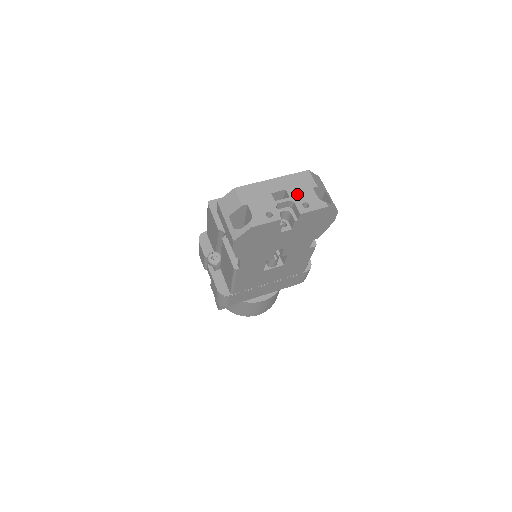
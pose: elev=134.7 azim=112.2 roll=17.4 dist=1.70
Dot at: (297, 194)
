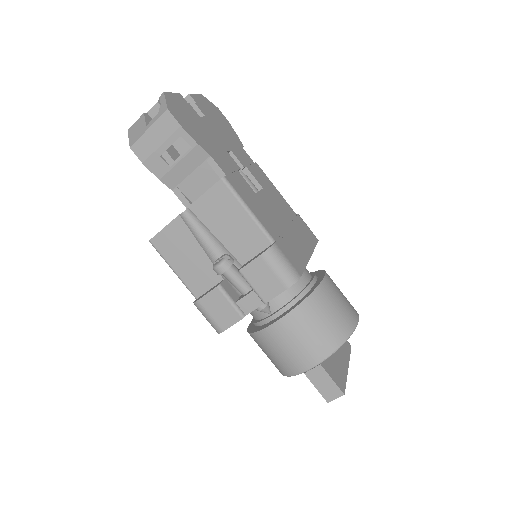
Dot at: occluded
